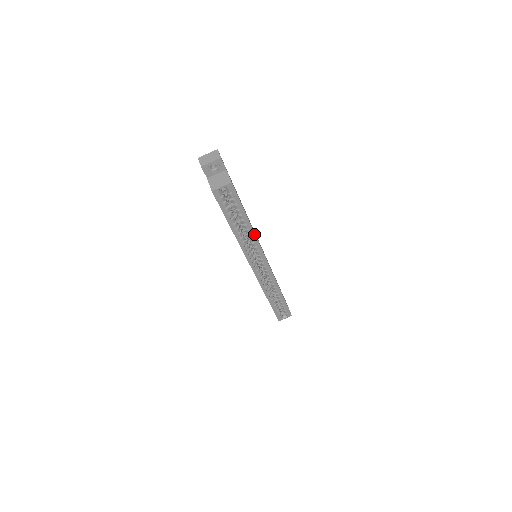
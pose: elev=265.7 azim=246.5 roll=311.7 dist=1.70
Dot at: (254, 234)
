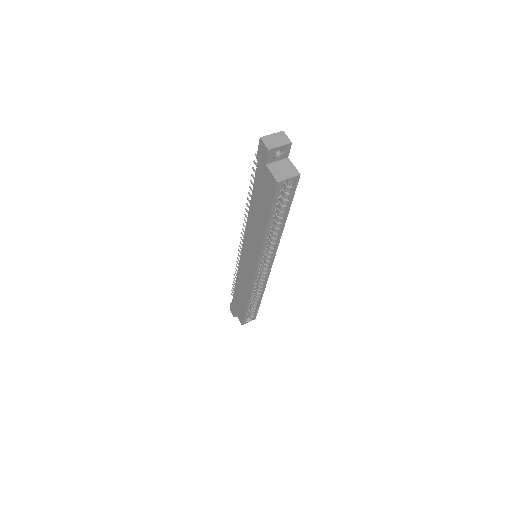
Dot at: (281, 234)
